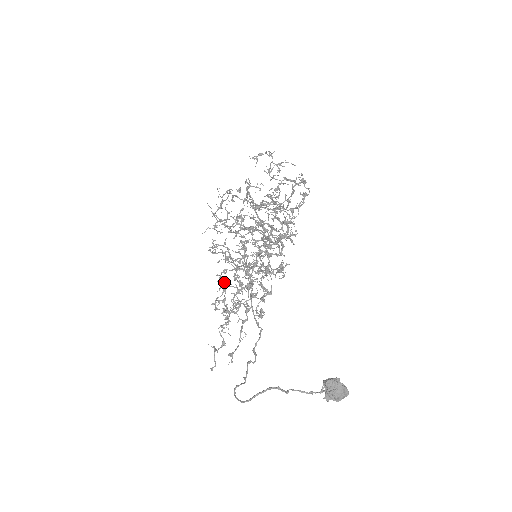
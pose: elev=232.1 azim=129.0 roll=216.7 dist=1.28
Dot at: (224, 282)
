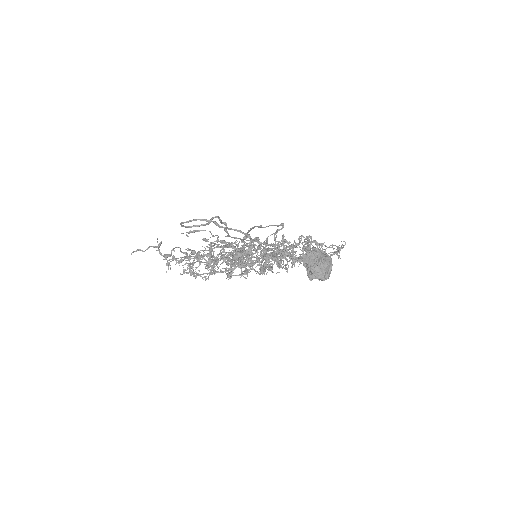
Dot at: occluded
